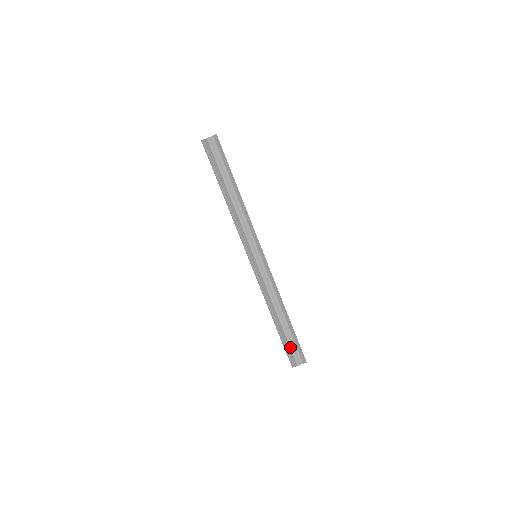
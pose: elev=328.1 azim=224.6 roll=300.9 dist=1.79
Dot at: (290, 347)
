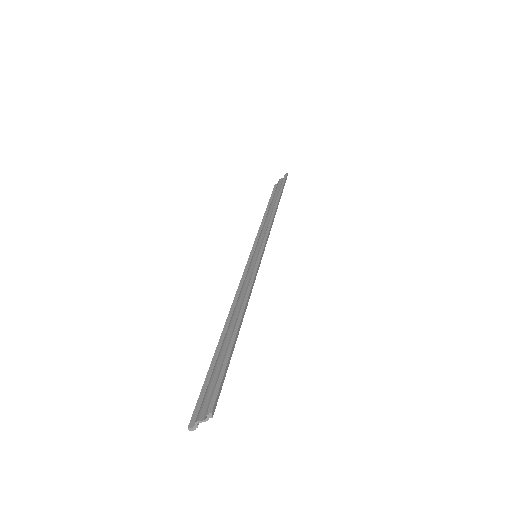
Dot at: (210, 380)
